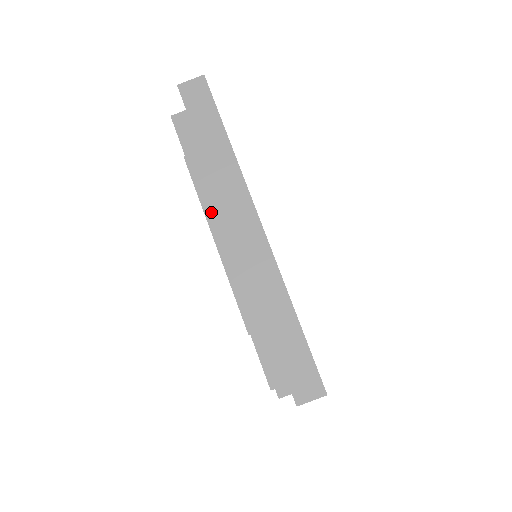
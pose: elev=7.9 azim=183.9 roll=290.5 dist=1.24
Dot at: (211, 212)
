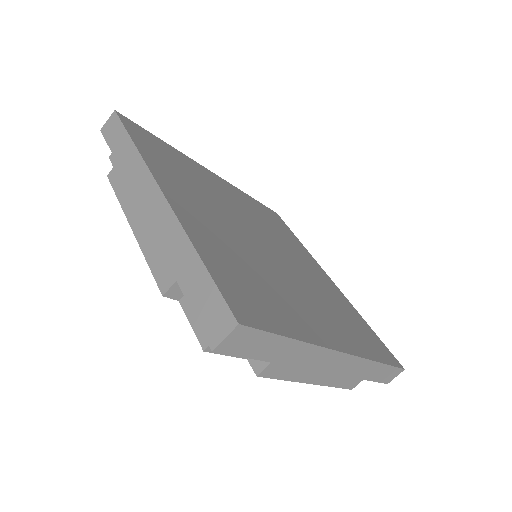
Dot at: (301, 378)
